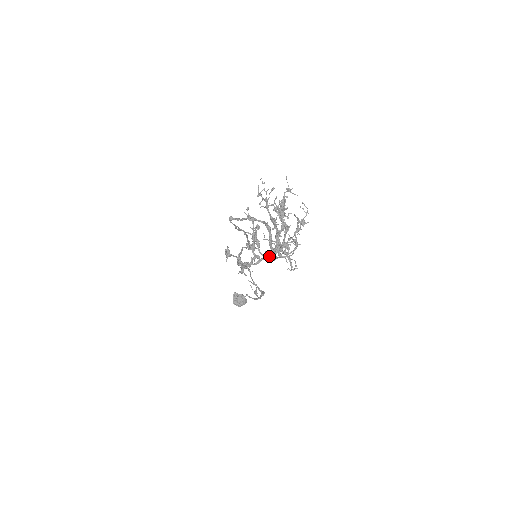
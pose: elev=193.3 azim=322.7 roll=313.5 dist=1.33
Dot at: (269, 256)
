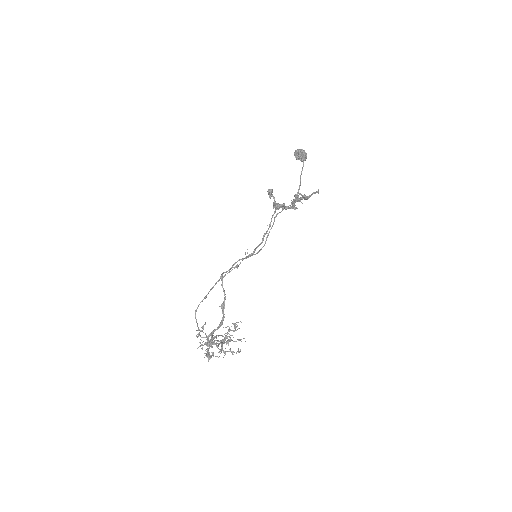
Dot at: (206, 335)
